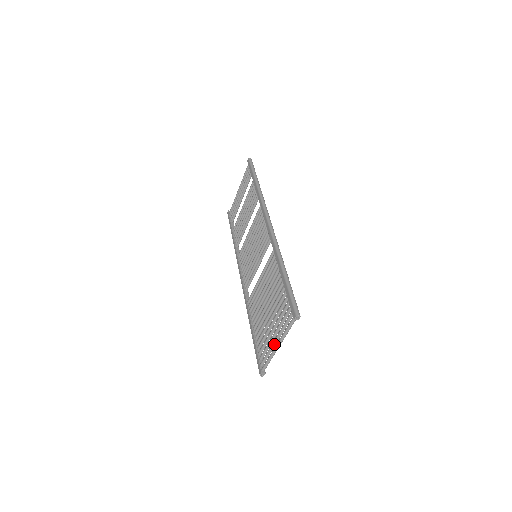
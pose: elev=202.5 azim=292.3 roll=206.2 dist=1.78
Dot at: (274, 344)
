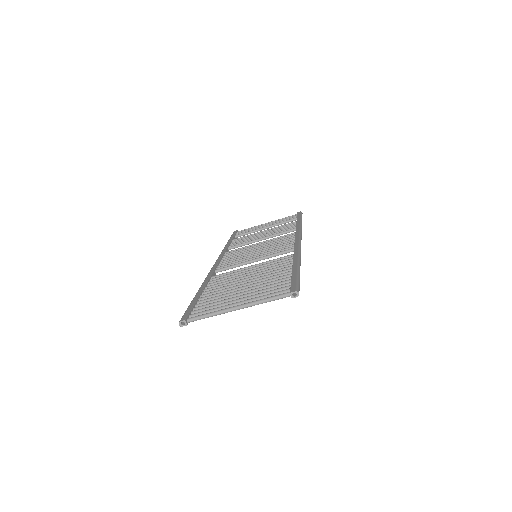
Dot at: (232, 305)
